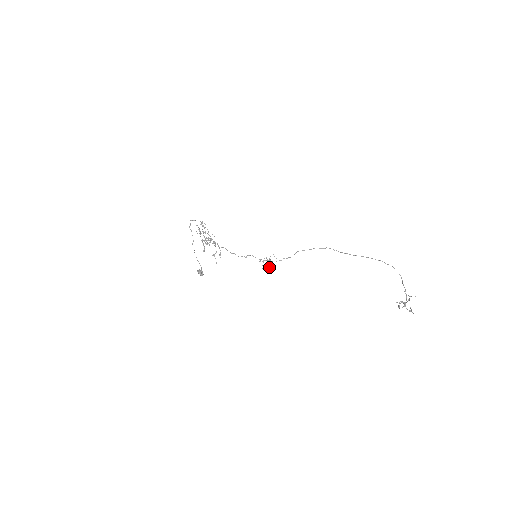
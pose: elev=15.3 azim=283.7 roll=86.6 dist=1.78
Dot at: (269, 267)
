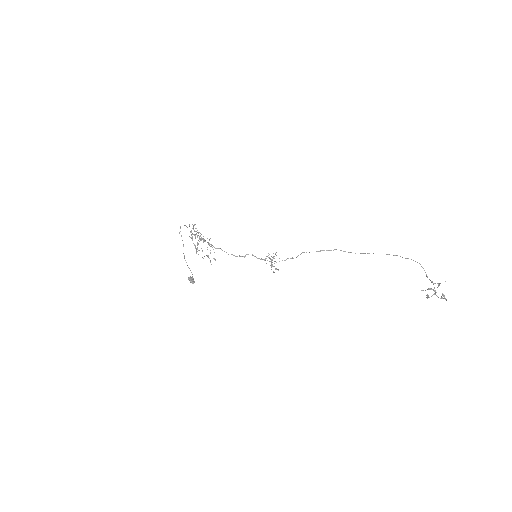
Dot at: (271, 267)
